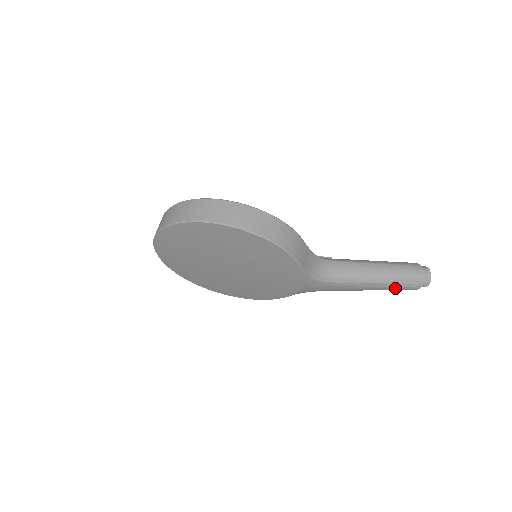
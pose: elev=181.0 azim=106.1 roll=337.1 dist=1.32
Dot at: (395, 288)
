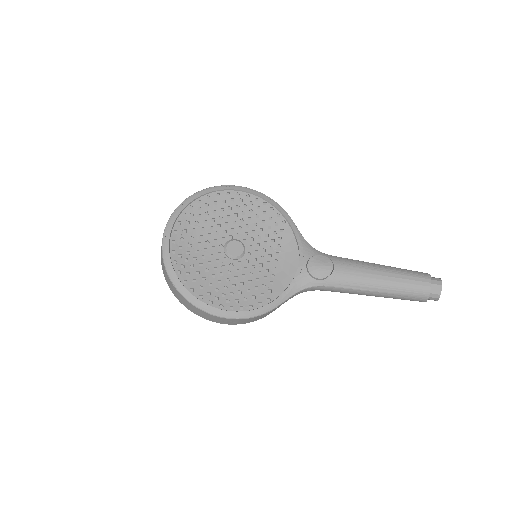
Dot at: occluded
